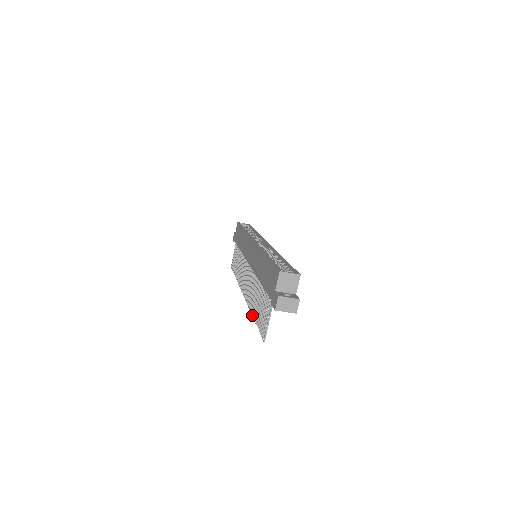
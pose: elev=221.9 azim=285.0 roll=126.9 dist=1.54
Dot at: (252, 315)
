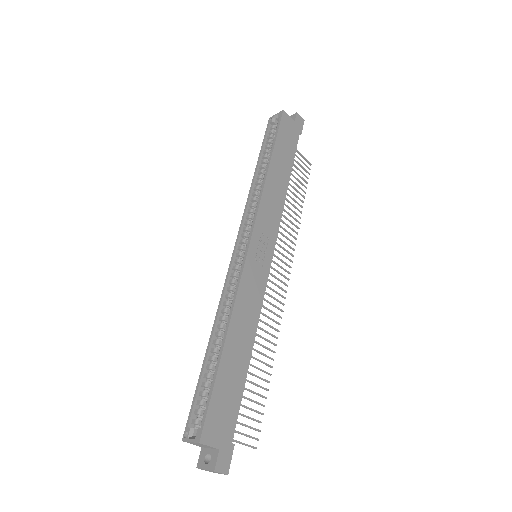
Dot at: (273, 360)
